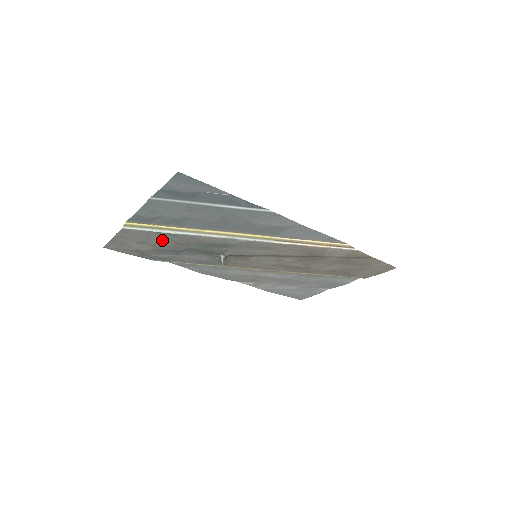
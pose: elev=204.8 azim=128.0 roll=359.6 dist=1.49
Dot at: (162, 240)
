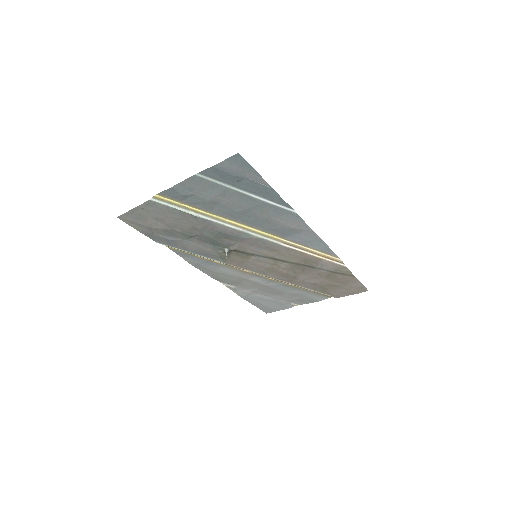
Dot at: (180, 221)
